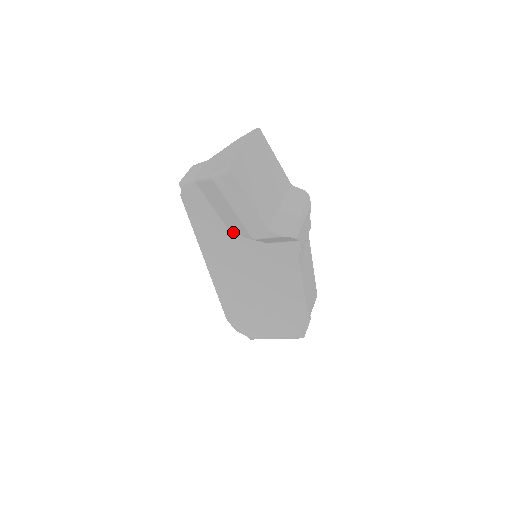
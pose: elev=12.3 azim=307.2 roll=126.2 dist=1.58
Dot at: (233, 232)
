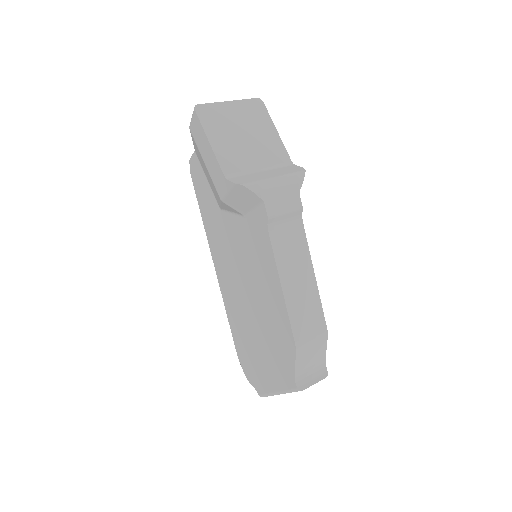
Dot at: (221, 208)
